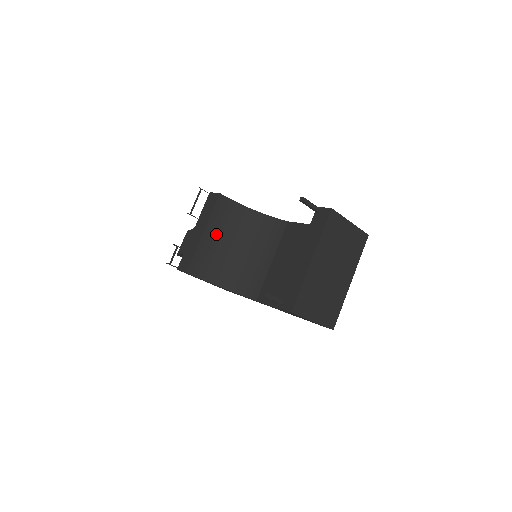
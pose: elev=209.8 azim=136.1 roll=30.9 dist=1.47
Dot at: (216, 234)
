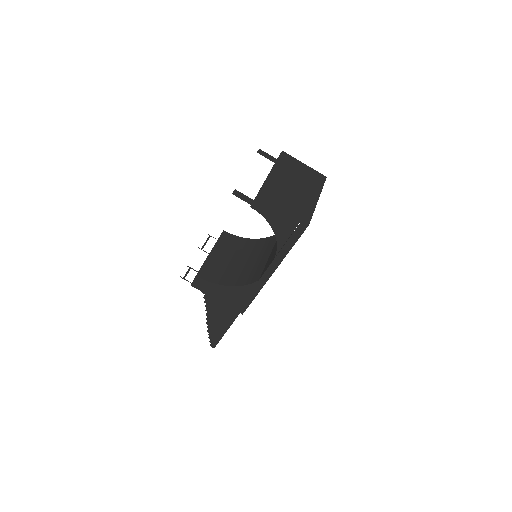
Dot at: (222, 254)
